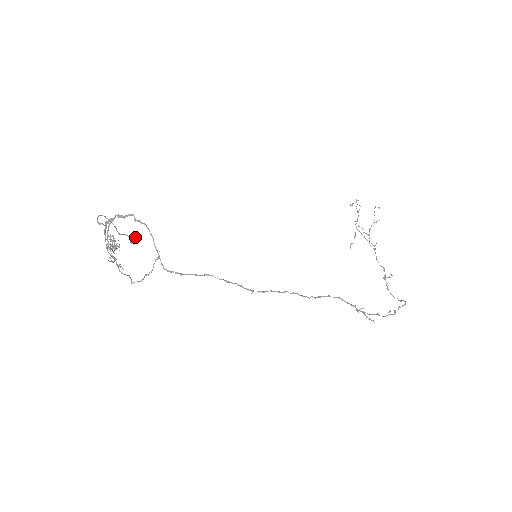
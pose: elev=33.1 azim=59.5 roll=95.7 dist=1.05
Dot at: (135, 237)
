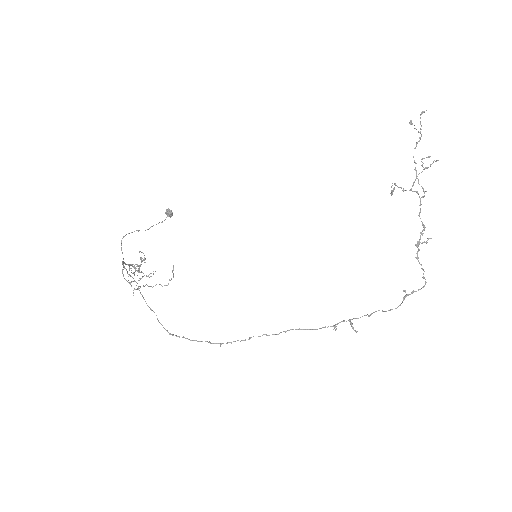
Dot at: (168, 214)
